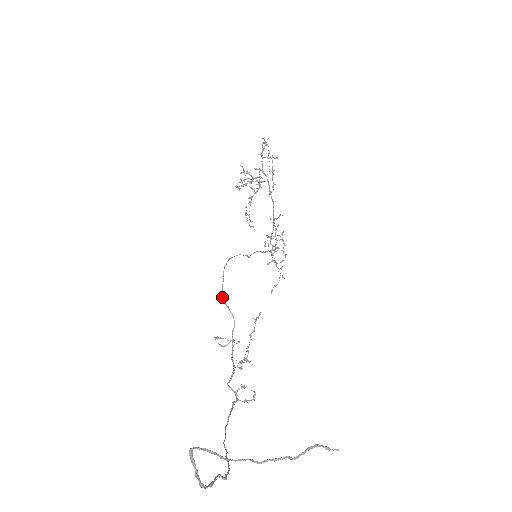
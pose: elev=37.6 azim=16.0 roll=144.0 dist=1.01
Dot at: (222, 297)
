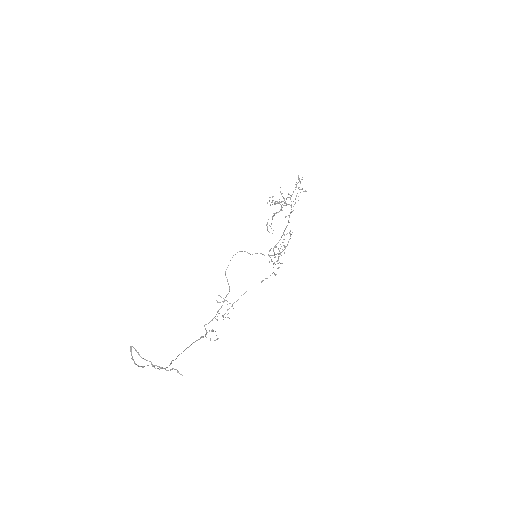
Dot at: (225, 273)
